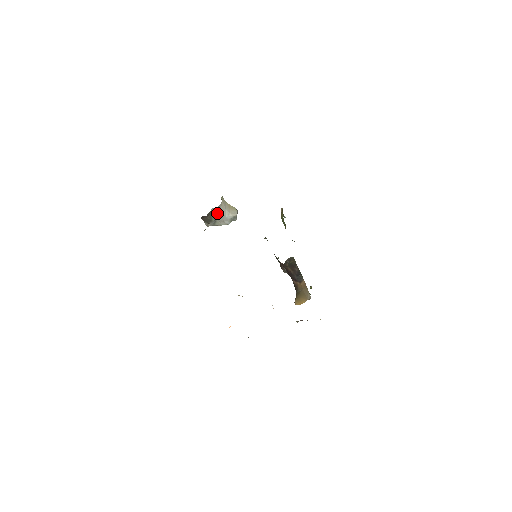
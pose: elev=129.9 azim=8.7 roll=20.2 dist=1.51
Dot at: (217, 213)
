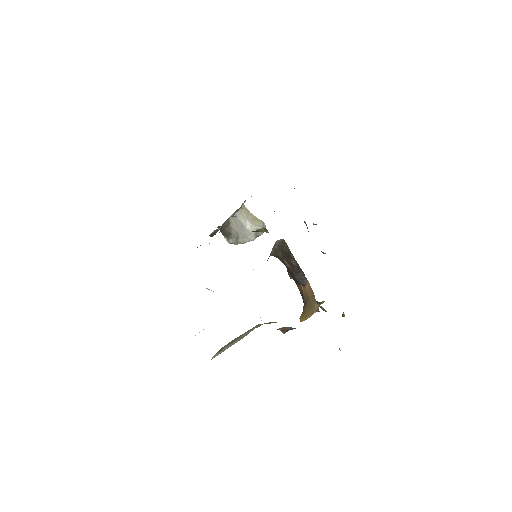
Dot at: (237, 224)
